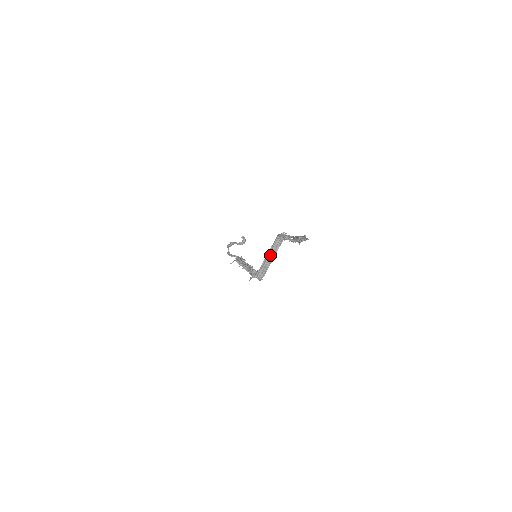
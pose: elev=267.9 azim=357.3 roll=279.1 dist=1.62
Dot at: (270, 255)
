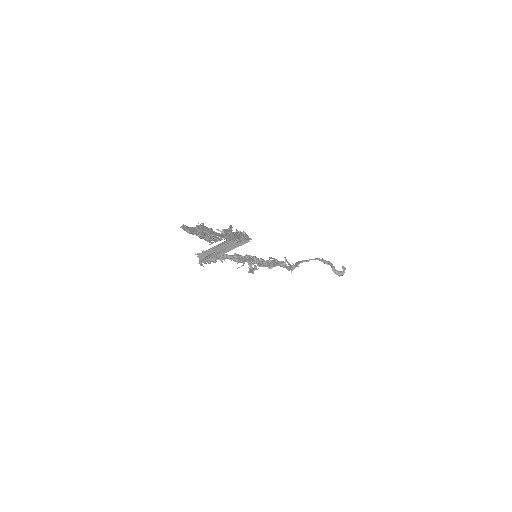
Dot at: (223, 246)
